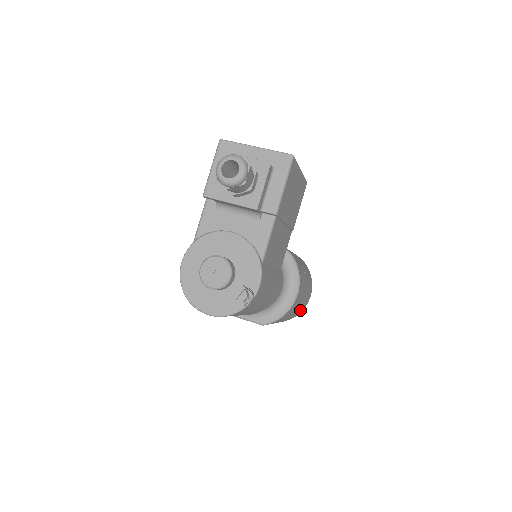
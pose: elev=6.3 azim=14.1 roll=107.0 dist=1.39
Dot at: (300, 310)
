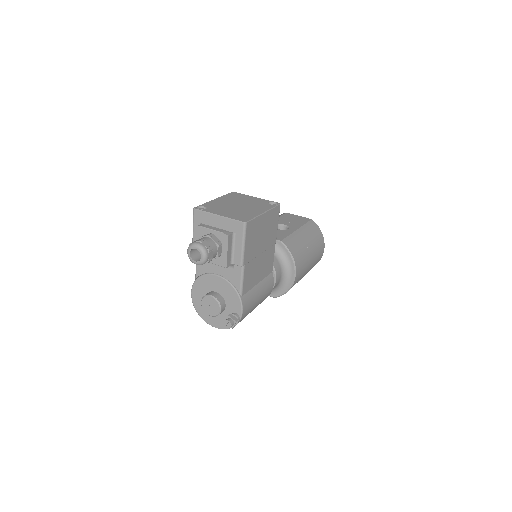
Dot at: (314, 265)
